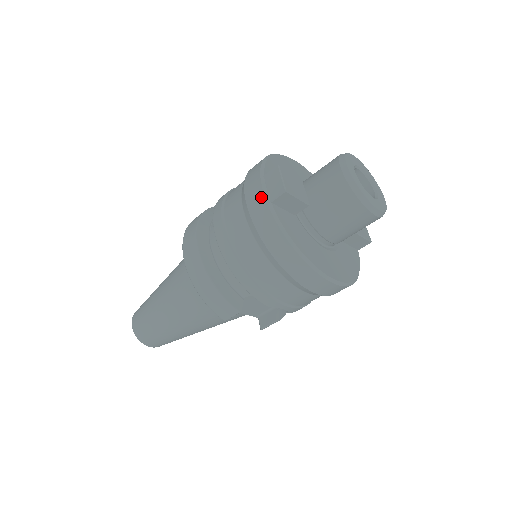
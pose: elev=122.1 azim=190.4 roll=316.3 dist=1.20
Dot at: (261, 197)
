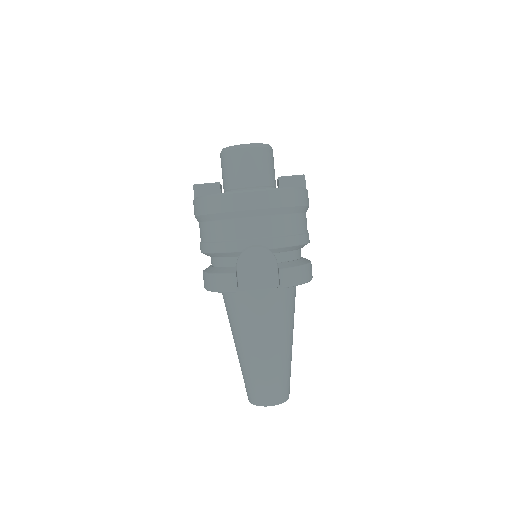
Dot at: (193, 204)
